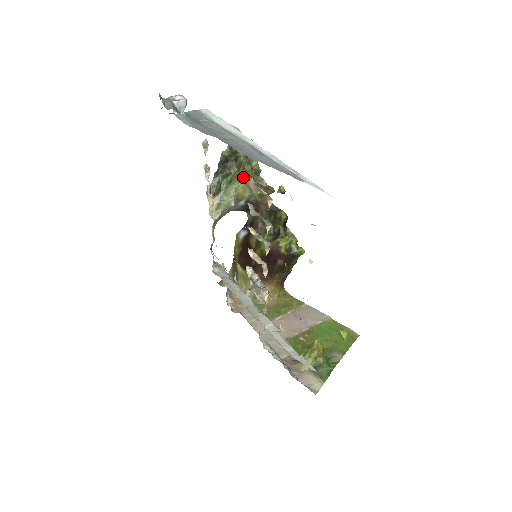
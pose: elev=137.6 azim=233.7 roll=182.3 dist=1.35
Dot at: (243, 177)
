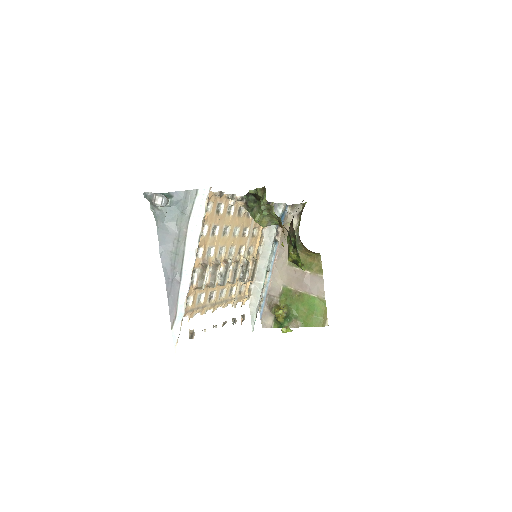
Dot at: (259, 216)
